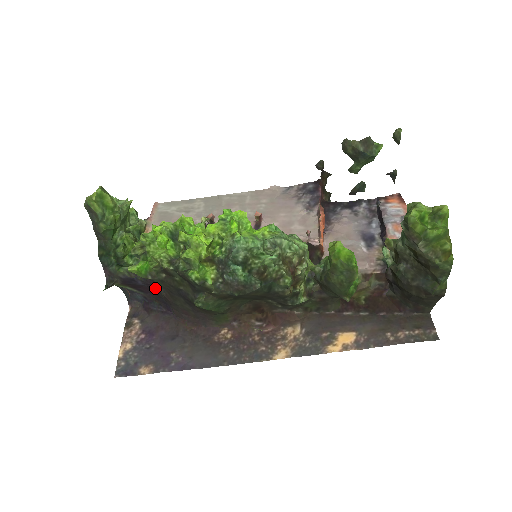
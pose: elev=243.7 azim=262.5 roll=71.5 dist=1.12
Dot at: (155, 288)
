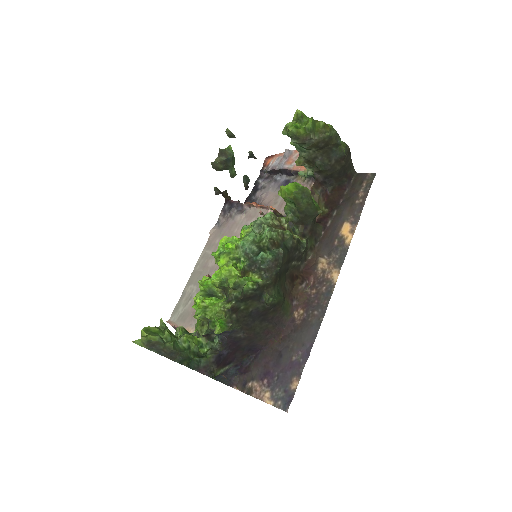
Dot at: (236, 342)
